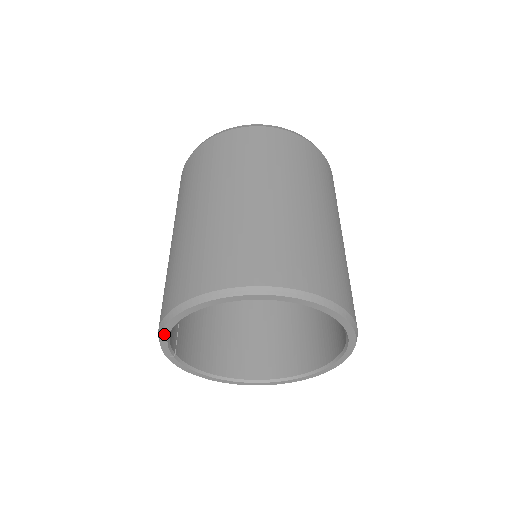
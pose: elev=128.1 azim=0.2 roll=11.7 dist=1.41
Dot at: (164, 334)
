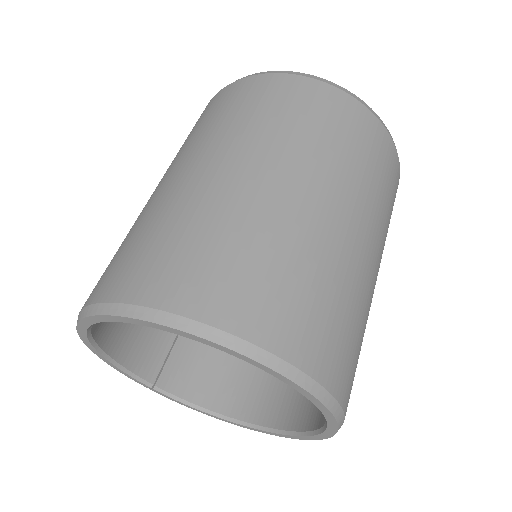
Dot at: (108, 362)
